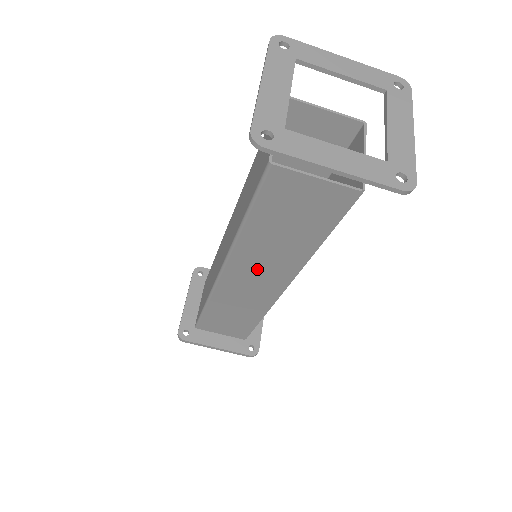
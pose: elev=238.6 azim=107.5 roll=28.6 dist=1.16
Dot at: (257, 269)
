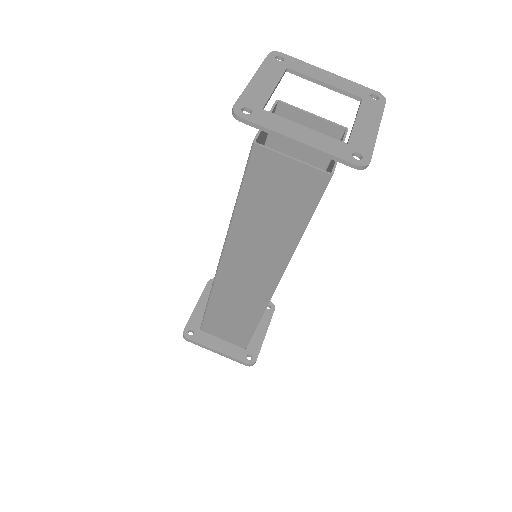
Dot at: (250, 259)
